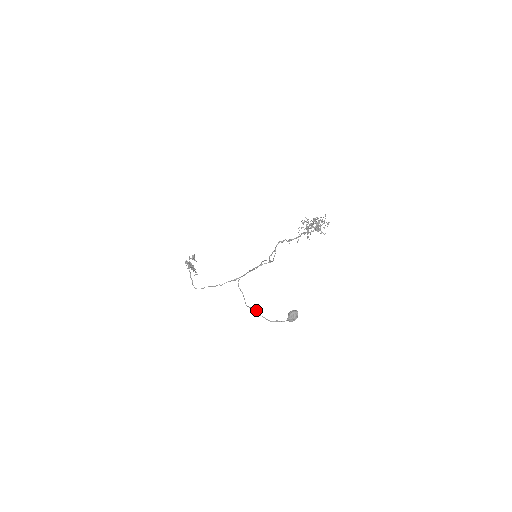
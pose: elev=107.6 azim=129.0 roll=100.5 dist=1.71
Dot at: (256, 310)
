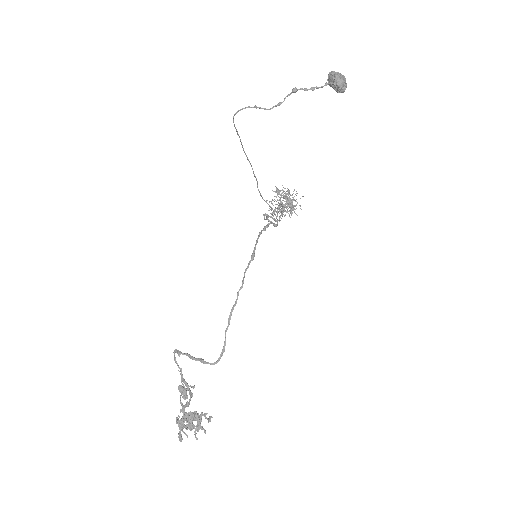
Dot at: occluded
